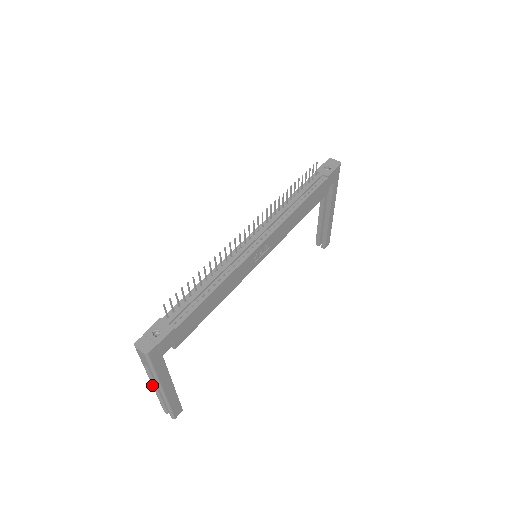
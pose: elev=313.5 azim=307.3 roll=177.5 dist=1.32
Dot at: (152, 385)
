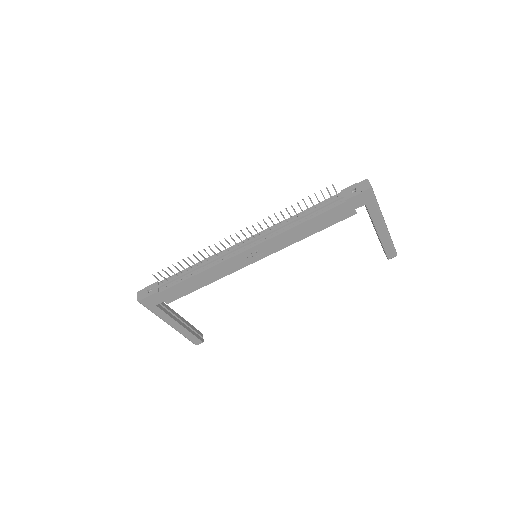
Dot at: occluded
